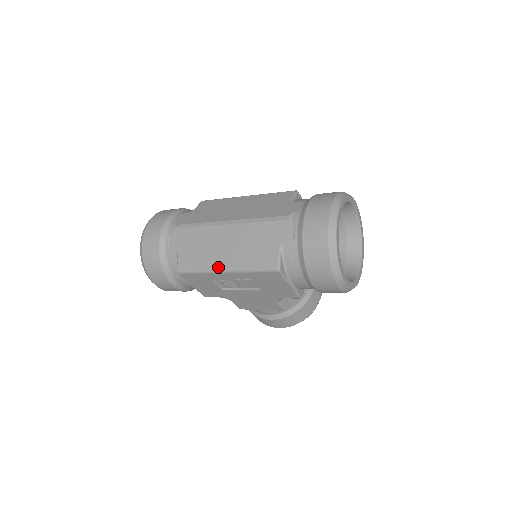
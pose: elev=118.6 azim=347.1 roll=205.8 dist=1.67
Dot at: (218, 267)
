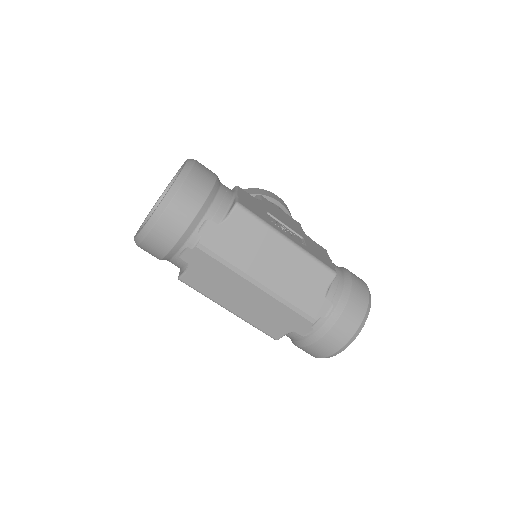
Dot at: (225, 306)
